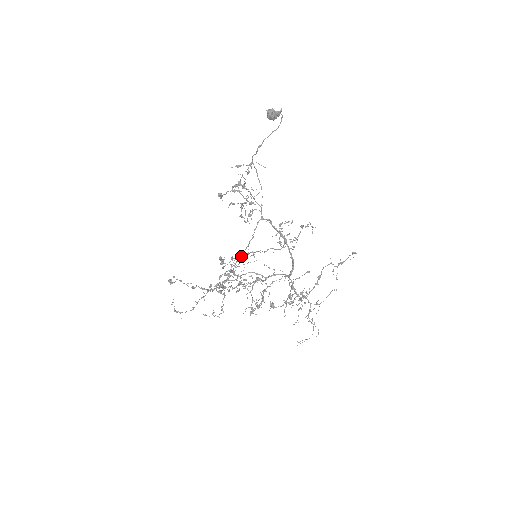
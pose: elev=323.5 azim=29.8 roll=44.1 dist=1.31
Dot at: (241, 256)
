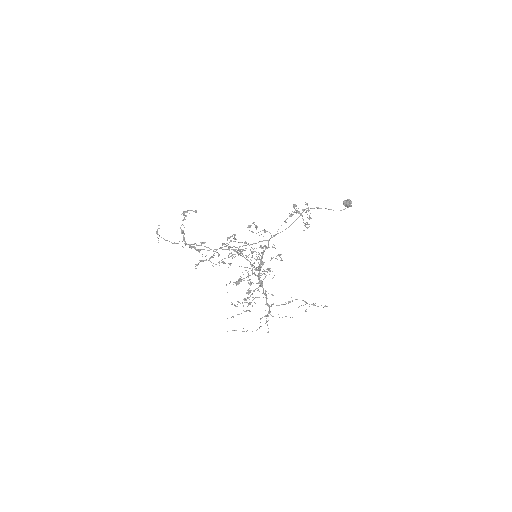
Dot at: (237, 247)
